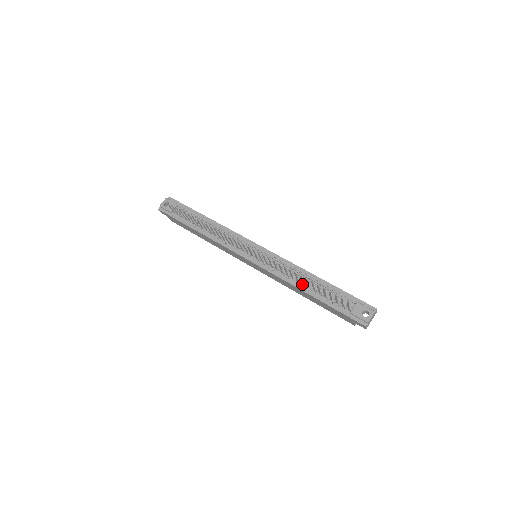
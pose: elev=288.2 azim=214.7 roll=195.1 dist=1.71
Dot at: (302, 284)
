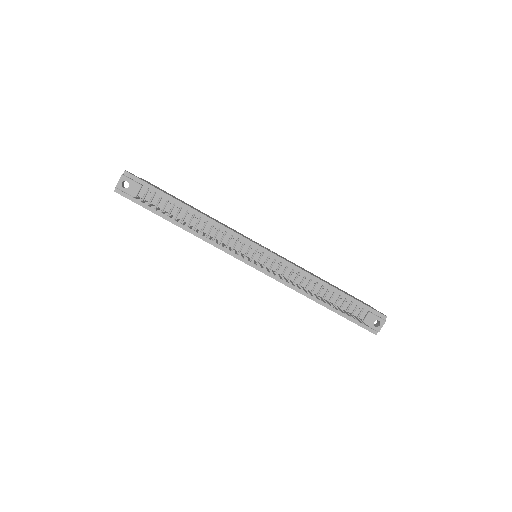
Dot at: (313, 293)
